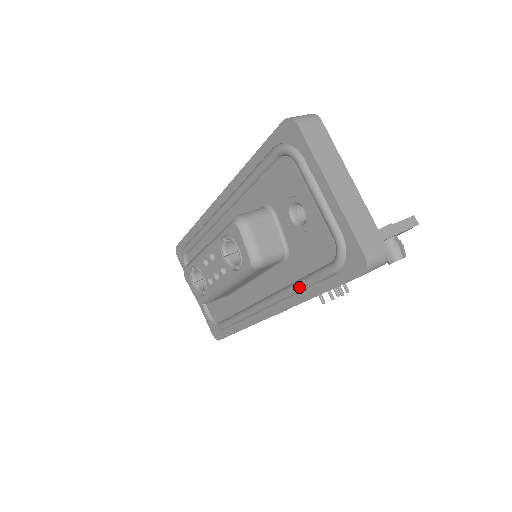
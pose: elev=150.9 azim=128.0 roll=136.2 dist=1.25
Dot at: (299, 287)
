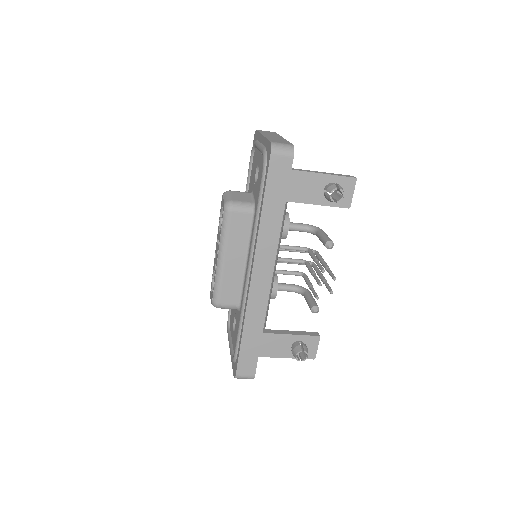
Dot at: (256, 216)
